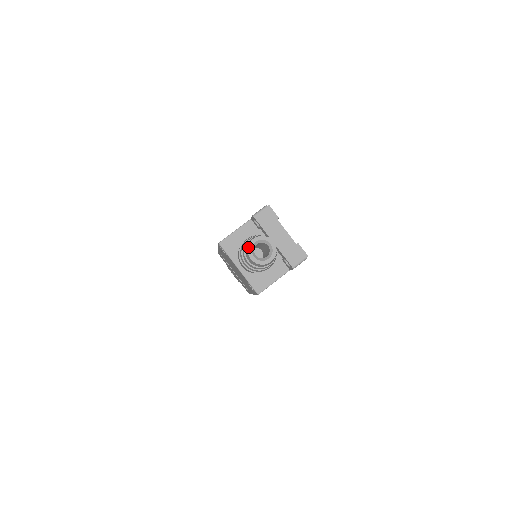
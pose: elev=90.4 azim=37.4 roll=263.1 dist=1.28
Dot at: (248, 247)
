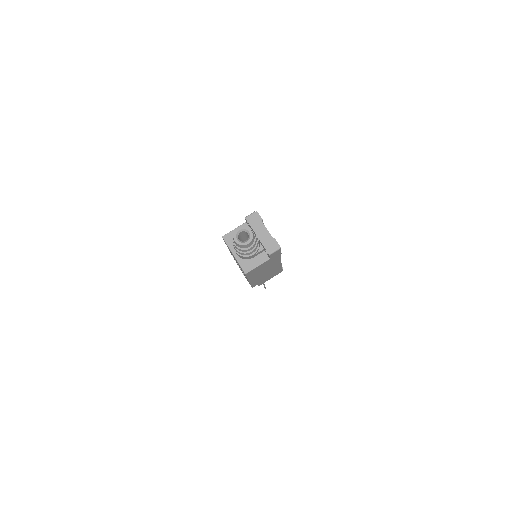
Dot at: (234, 233)
